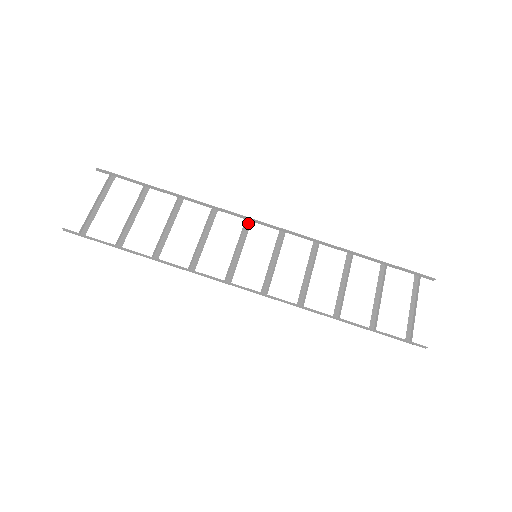
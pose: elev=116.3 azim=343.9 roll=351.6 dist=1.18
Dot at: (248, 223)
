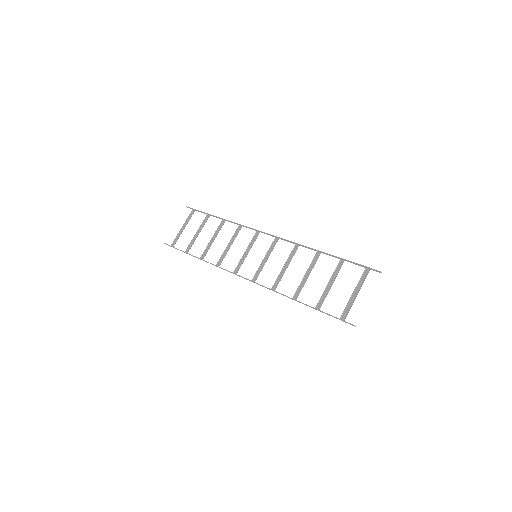
Dot at: (258, 234)
